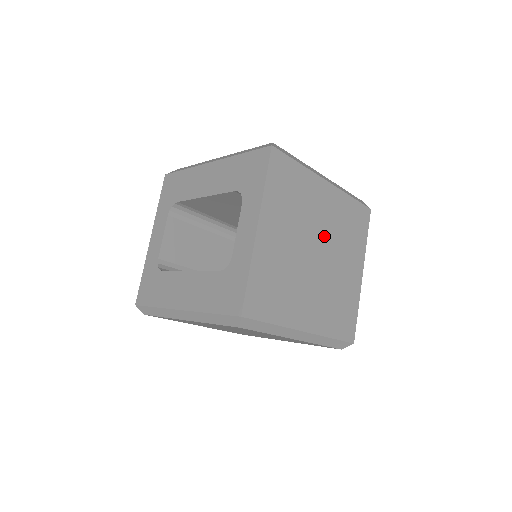
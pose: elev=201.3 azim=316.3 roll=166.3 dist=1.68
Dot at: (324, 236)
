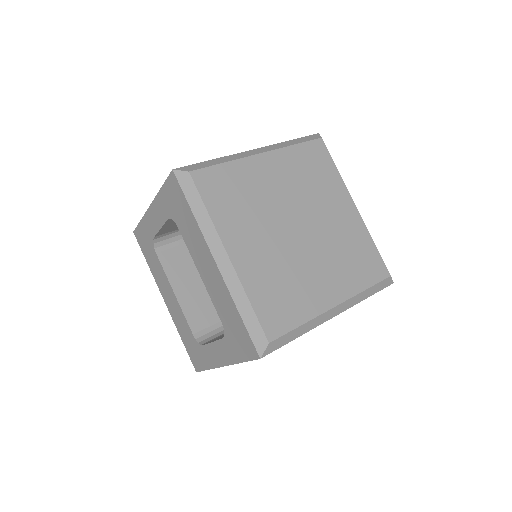
Dot at: occluded
